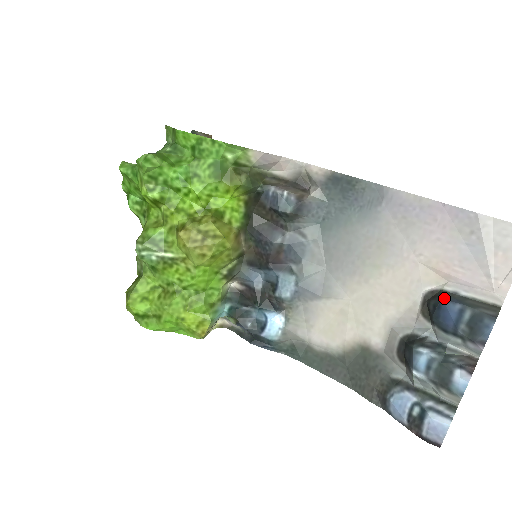
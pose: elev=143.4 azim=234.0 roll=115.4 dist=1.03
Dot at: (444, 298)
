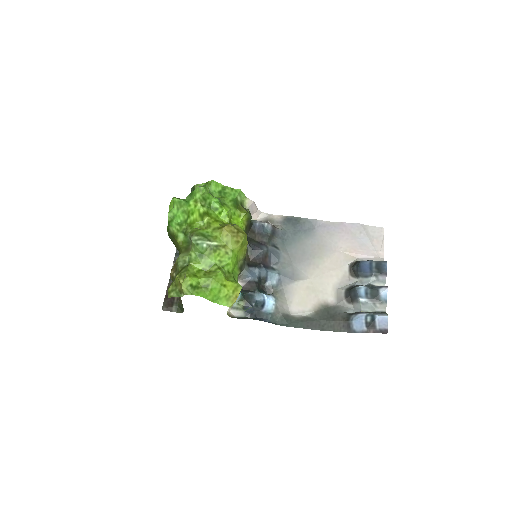
Dot at: (360, 261)
